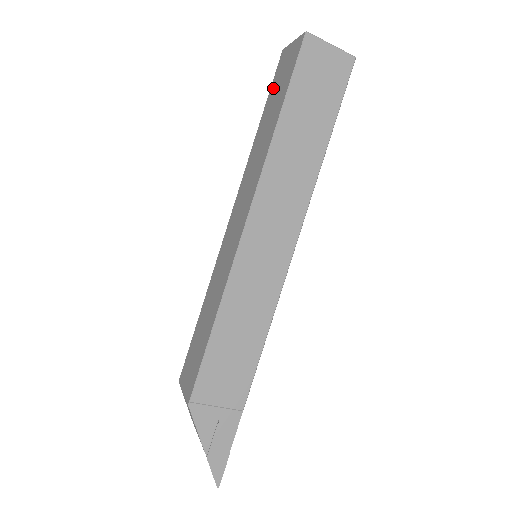
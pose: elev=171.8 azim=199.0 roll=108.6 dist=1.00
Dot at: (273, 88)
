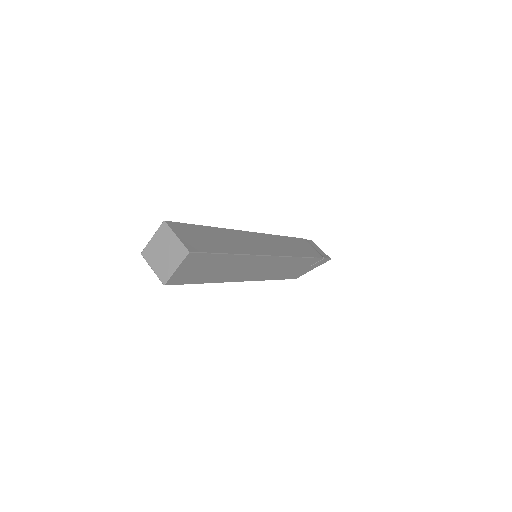
Dot at: occluded
